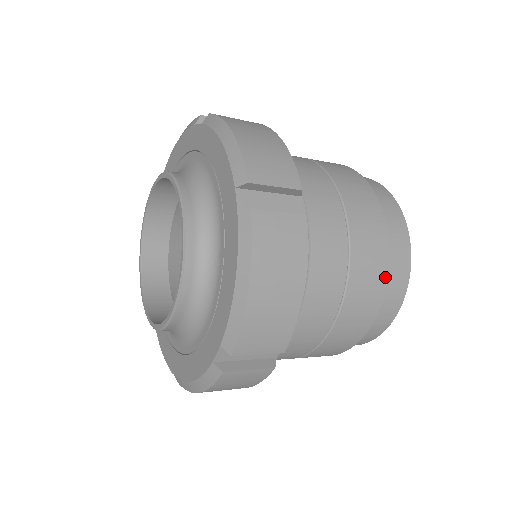
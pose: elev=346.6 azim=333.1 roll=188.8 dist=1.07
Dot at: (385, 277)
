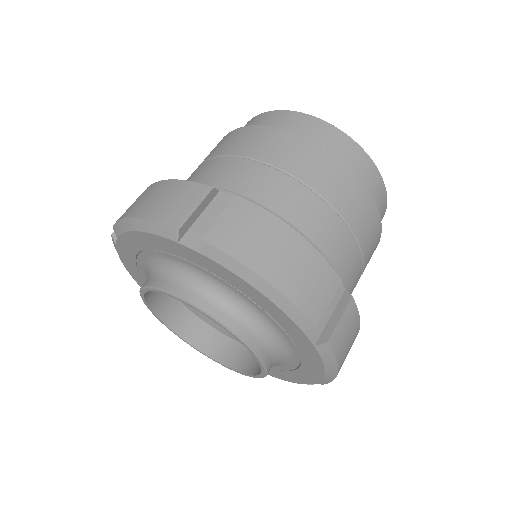
Dot at: (380, 236)
